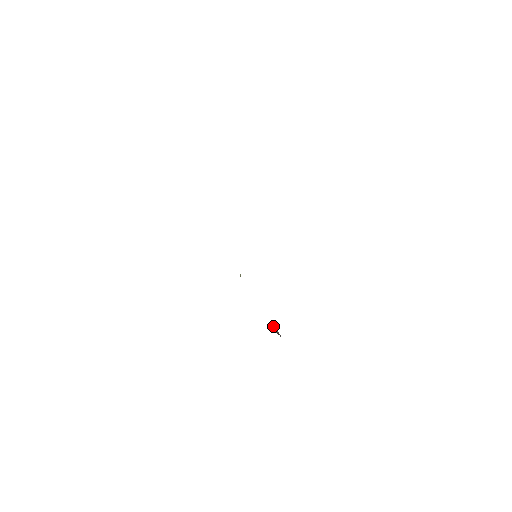
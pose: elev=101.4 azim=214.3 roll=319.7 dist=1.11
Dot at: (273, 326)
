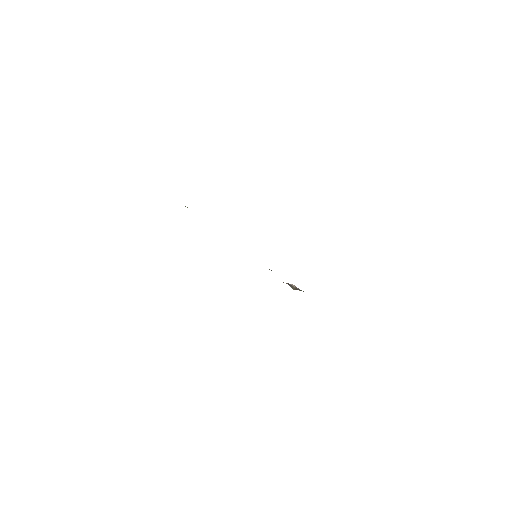
Dot at: (291, 286)
